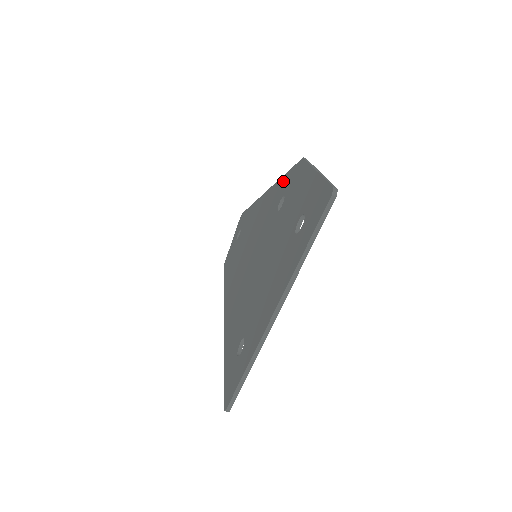
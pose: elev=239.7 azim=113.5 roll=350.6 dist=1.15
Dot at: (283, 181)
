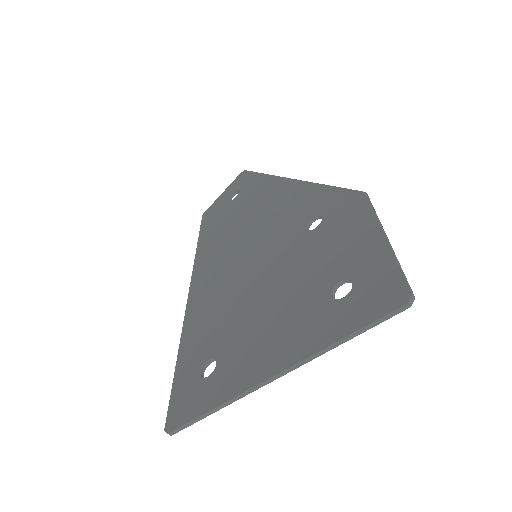
Dot at: (324, 193)
